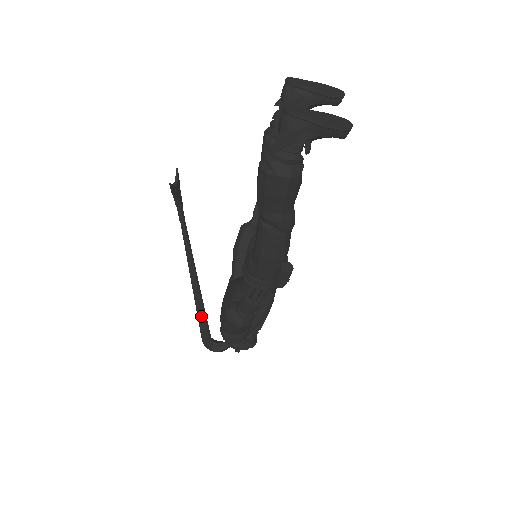
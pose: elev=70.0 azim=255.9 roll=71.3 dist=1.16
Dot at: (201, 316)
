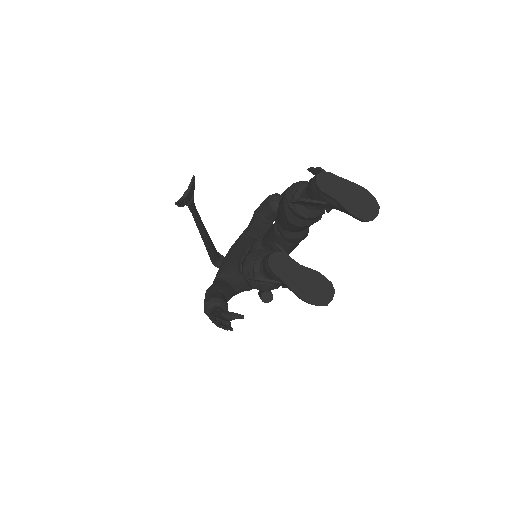
Dot at: (208, 251)
